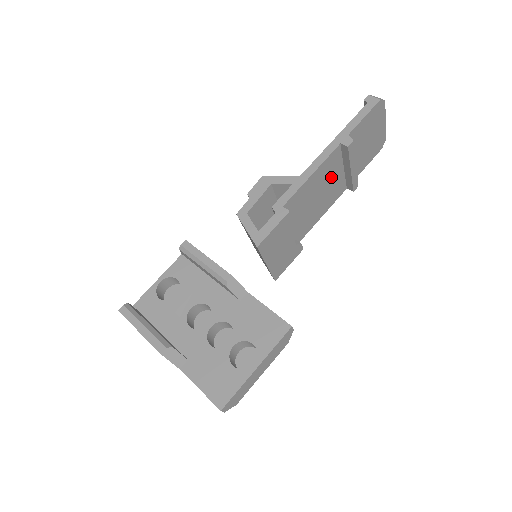
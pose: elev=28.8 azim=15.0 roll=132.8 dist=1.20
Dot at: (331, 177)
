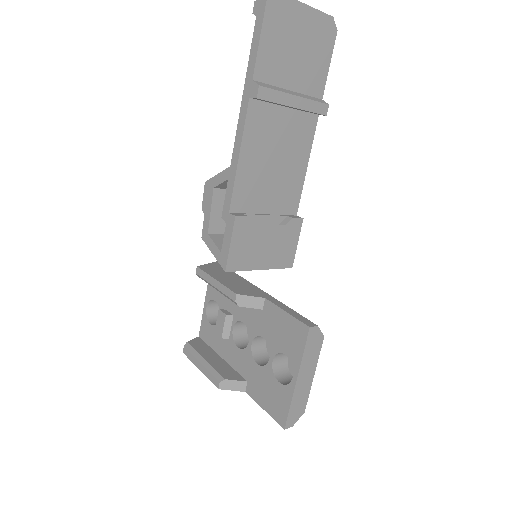
Dot at: (275, 131)
